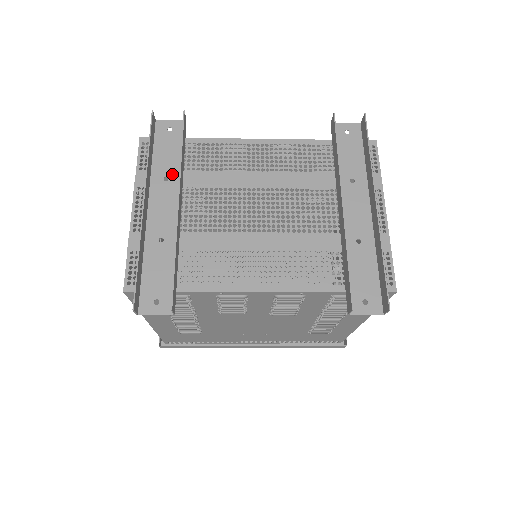
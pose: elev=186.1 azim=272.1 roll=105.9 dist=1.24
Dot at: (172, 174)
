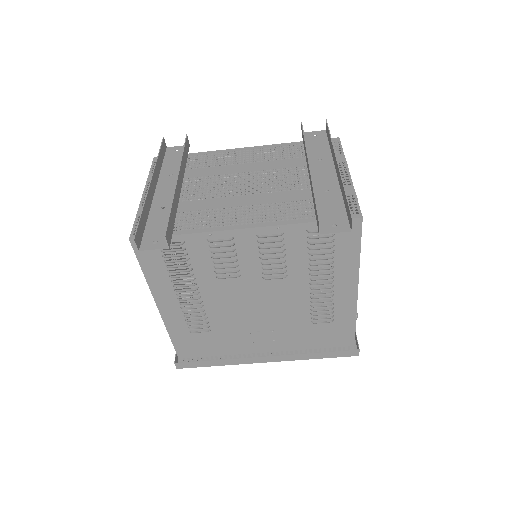
Dot at: (176, 172)
